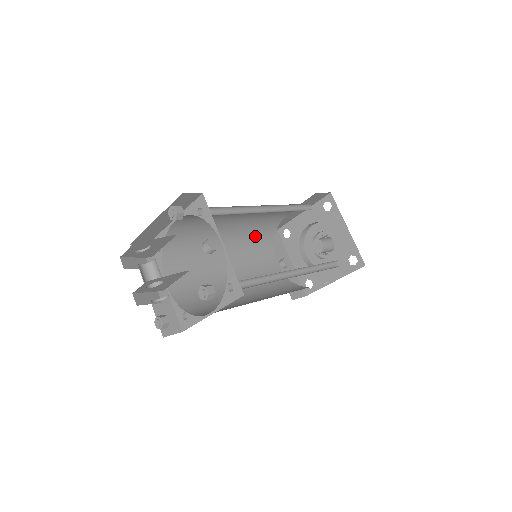
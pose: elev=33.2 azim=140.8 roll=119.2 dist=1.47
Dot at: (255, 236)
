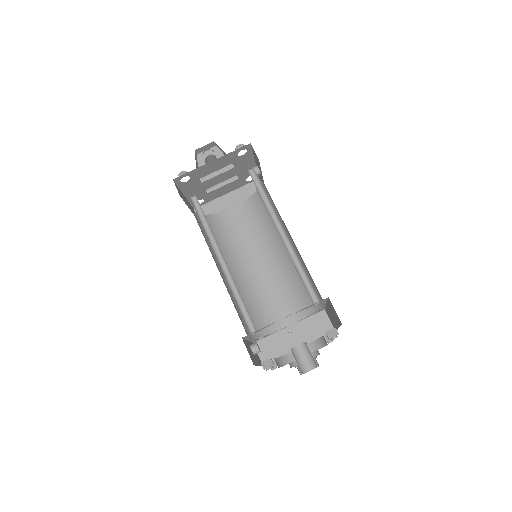
Dot at: (252, 308)
